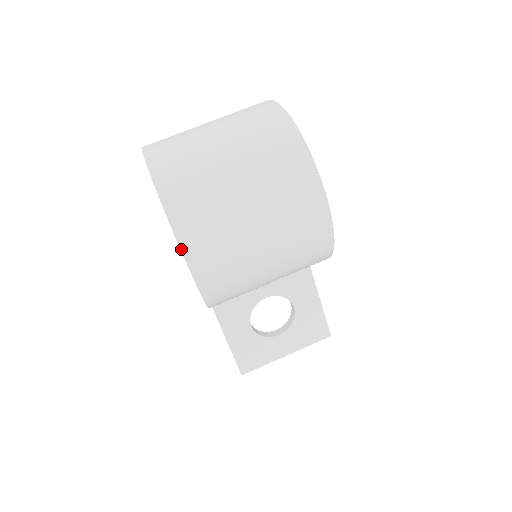
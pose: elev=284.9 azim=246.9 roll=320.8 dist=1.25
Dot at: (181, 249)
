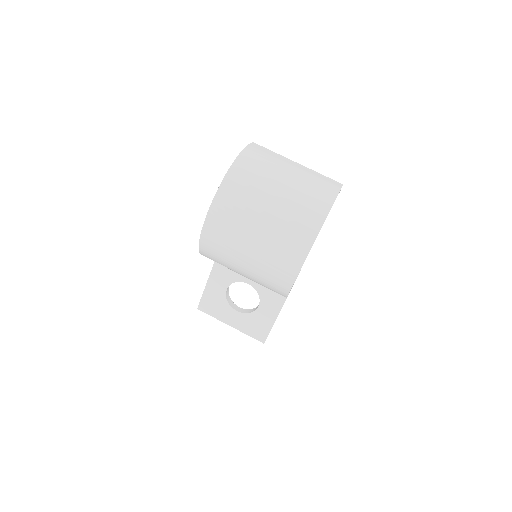
Dot at: (208, 213)
